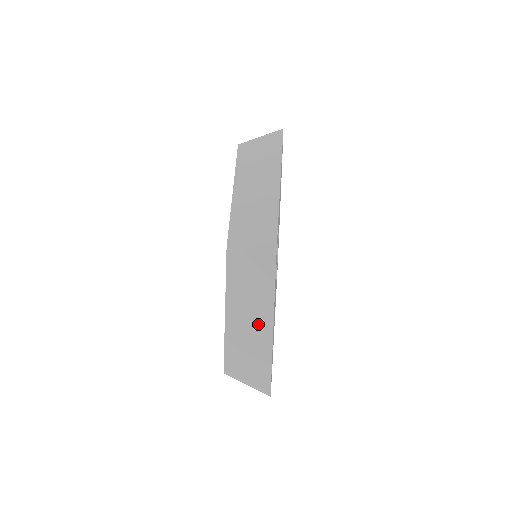
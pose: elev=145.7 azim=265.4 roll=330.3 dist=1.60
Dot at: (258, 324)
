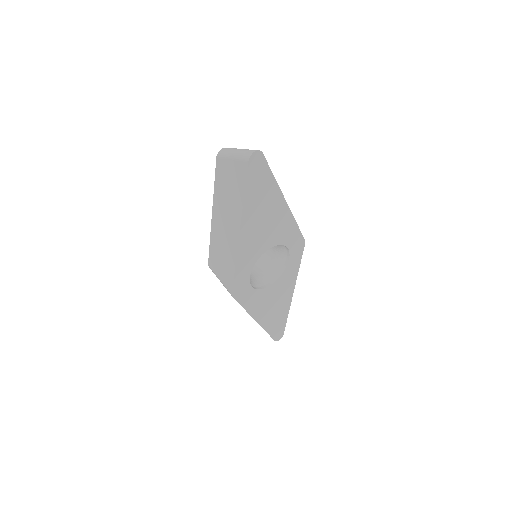
Dot at: occluded
